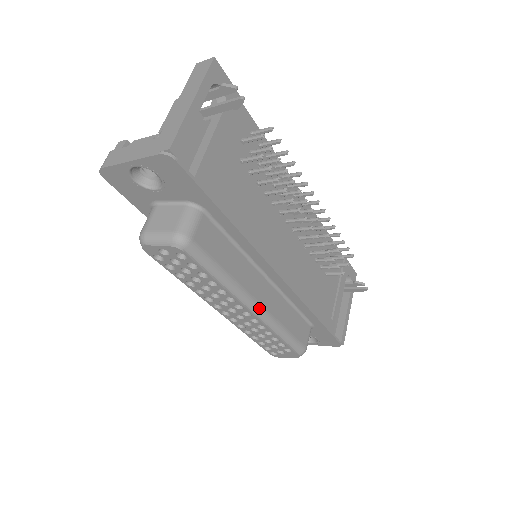
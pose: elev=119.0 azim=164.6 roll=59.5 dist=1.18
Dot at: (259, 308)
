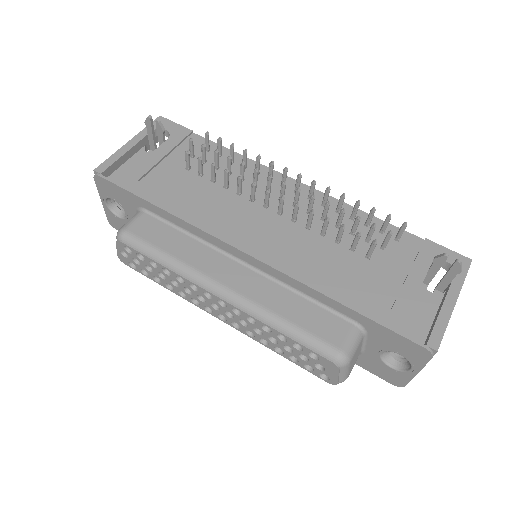
Dot at: (227, 291)
